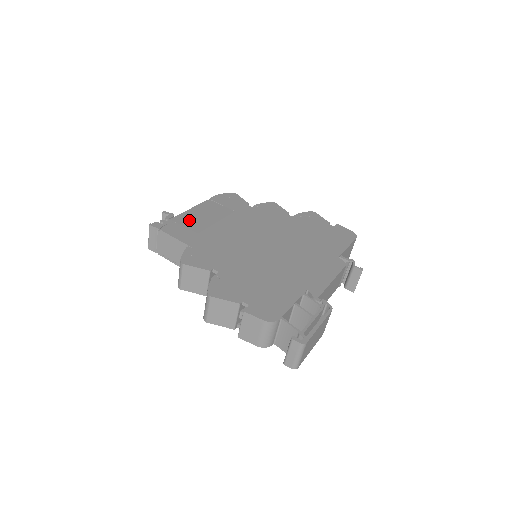
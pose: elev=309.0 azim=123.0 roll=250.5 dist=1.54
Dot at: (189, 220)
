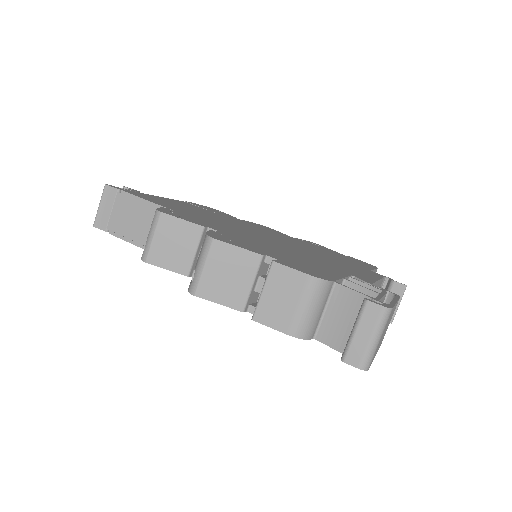
Dot at: (162, 199)
